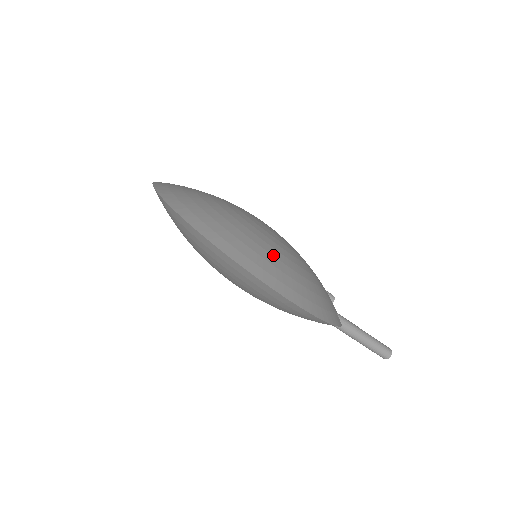
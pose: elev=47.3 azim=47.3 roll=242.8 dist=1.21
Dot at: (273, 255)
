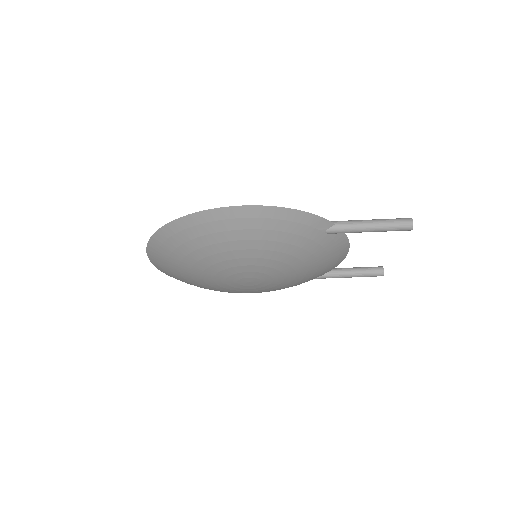
Dot at: occluded
